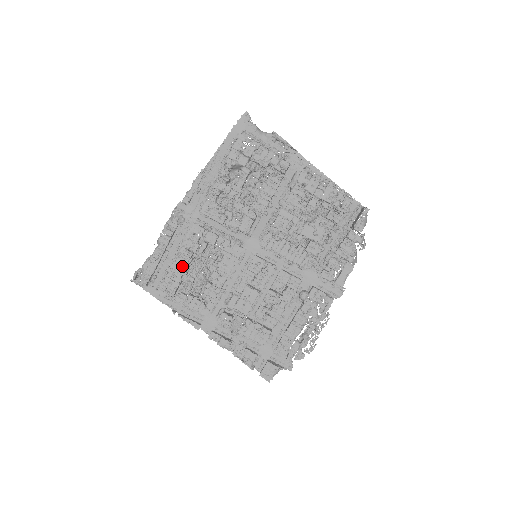
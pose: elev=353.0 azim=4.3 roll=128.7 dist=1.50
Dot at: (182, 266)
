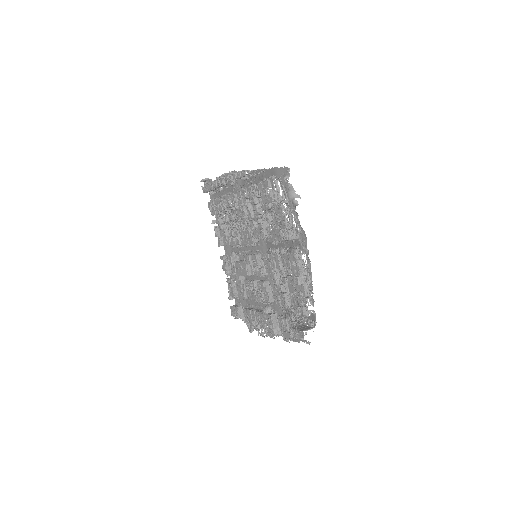
Dot at: (219, 208)
